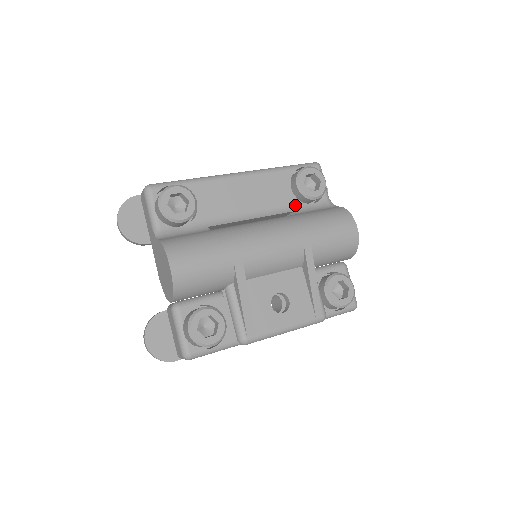
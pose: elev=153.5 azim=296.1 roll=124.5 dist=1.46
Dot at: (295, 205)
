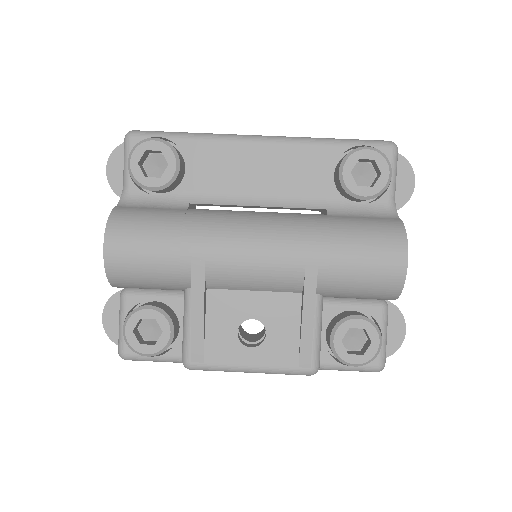
Dot at: (331, 200)
